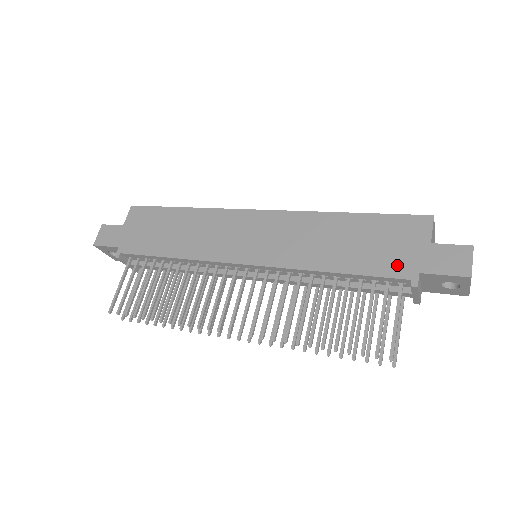
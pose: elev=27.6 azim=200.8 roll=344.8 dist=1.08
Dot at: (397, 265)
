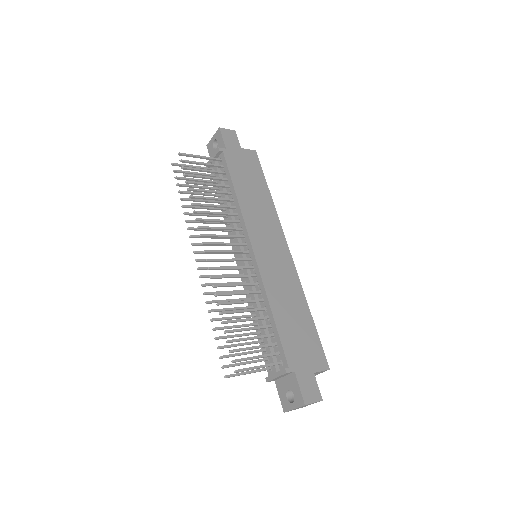
Dot at: (294, 355)
